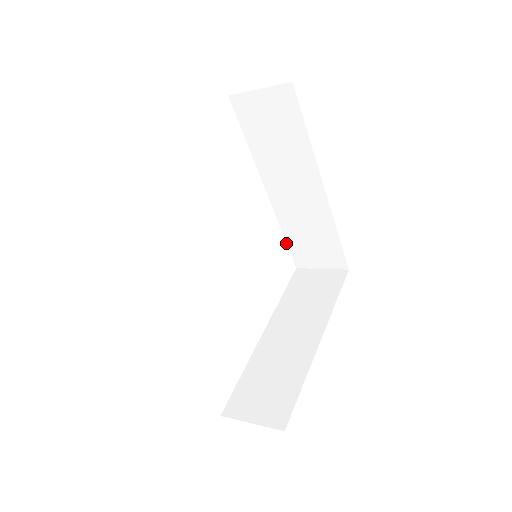
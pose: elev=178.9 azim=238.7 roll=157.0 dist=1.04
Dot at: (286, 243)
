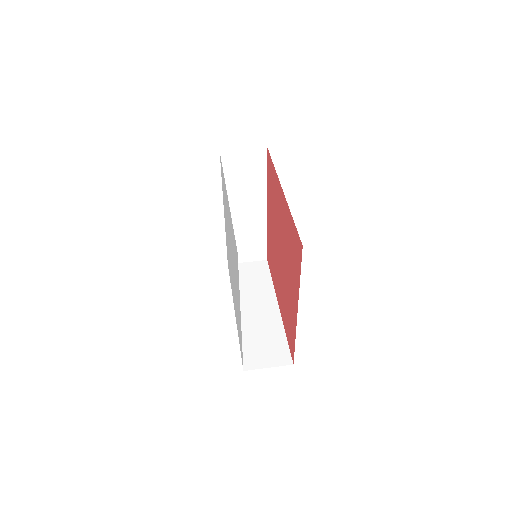
Dot at: occluded
